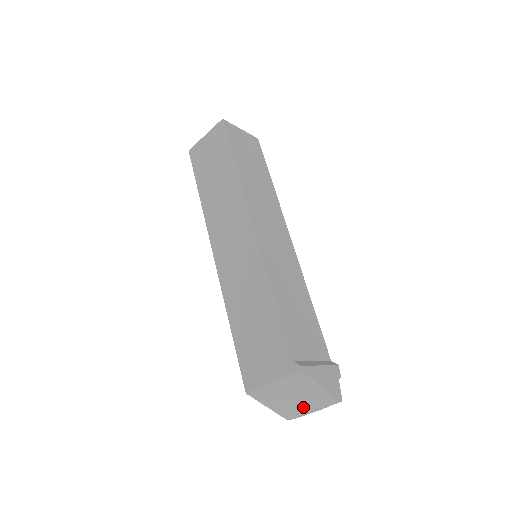
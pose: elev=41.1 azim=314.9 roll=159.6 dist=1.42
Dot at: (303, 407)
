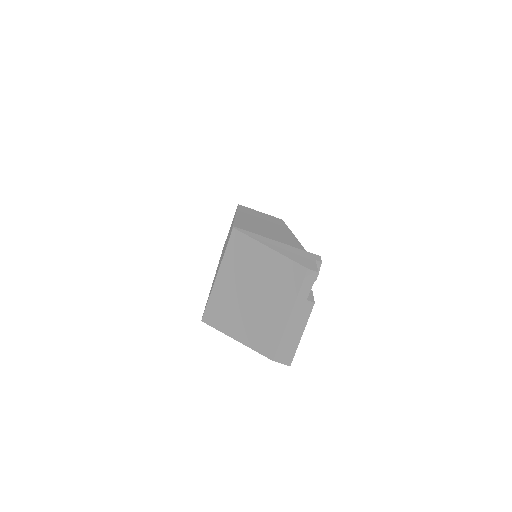
Dot at: (275, 312)
